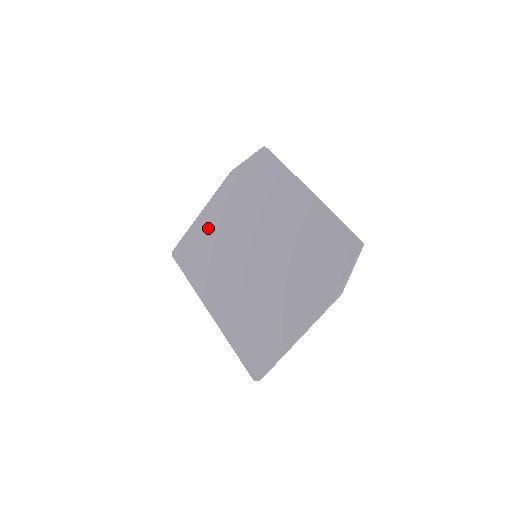
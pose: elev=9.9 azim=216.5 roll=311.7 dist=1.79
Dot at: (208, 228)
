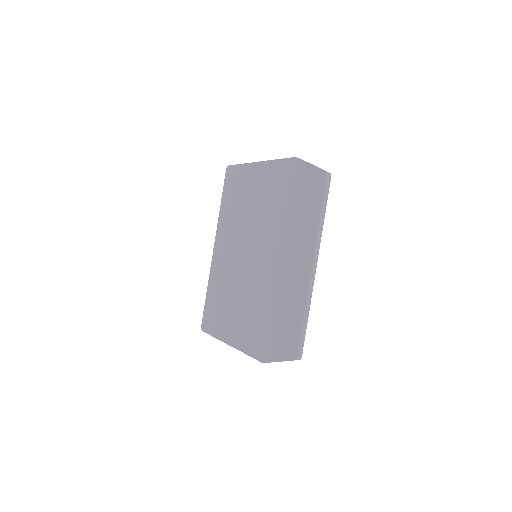
Dot at: (252, 184)
